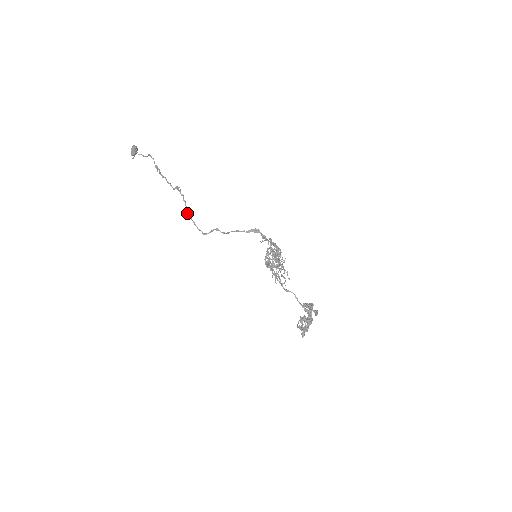
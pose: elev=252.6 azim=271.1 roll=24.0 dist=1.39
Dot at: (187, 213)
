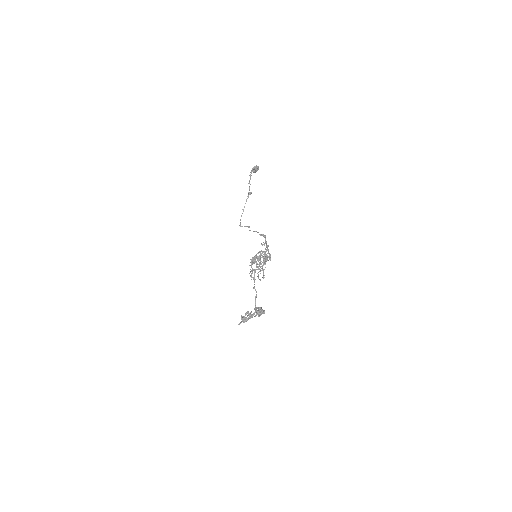
Dot at: (243, 209)
